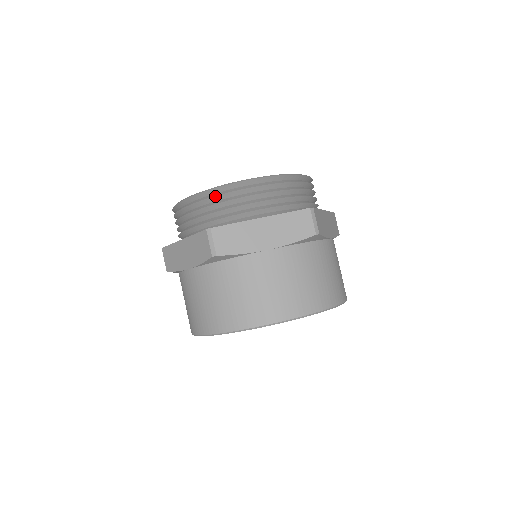
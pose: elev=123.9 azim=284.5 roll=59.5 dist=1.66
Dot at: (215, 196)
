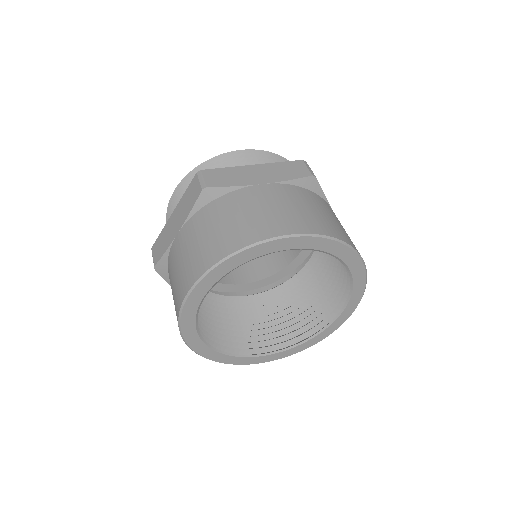
Dot at: (207, 165)
